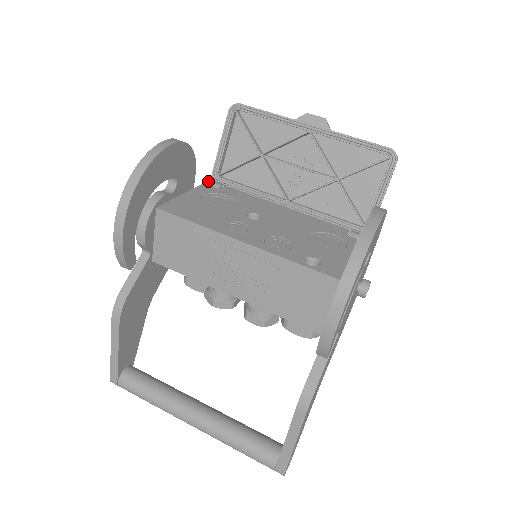
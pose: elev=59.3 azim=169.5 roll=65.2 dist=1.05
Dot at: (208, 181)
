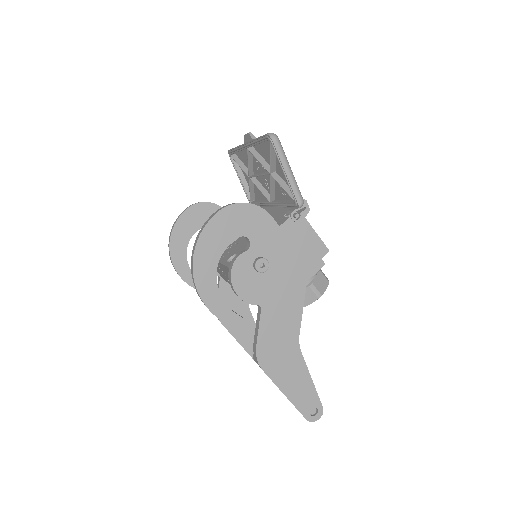
Dot at: occluded
